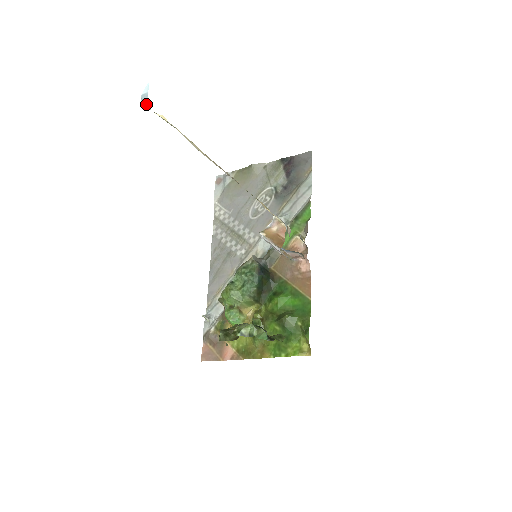
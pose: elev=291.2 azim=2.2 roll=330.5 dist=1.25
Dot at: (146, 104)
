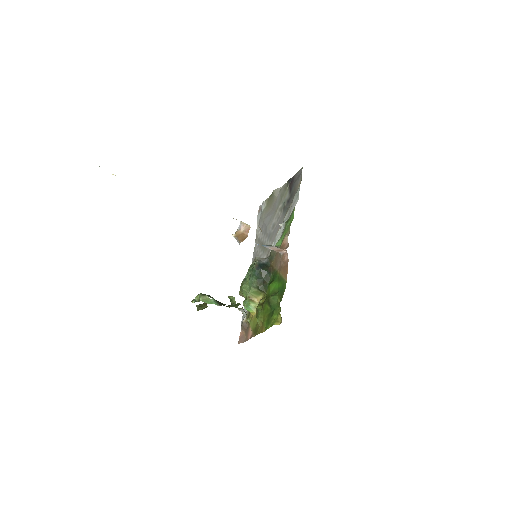
Dot at: occluded
